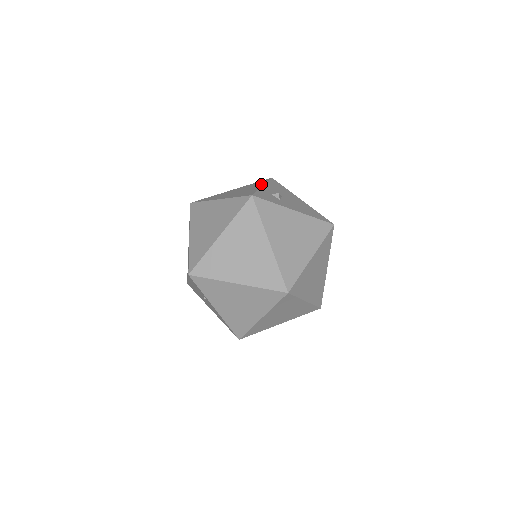
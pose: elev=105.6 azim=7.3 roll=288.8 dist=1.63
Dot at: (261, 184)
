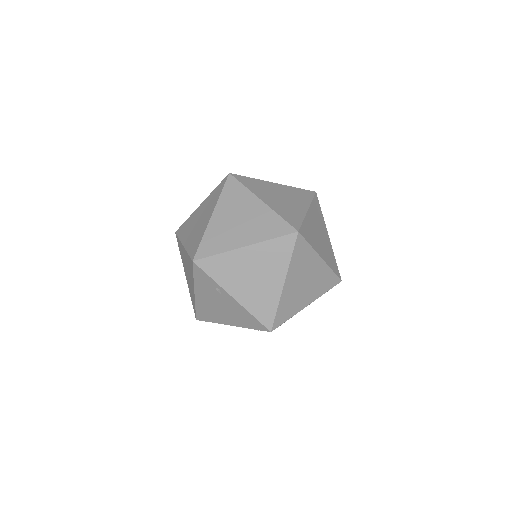
Dot at: occluded
